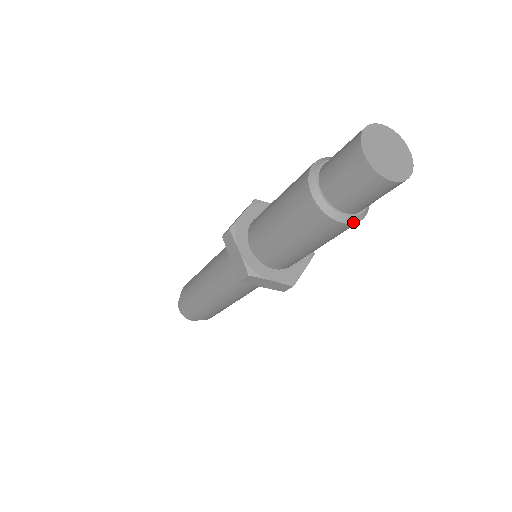
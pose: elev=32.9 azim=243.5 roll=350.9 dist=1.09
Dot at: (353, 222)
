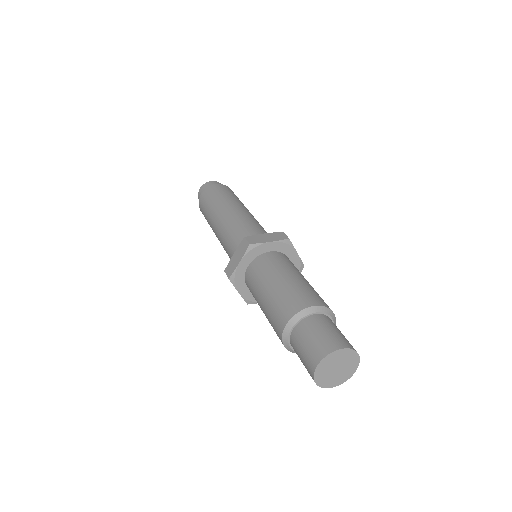
Dot at: occluded
